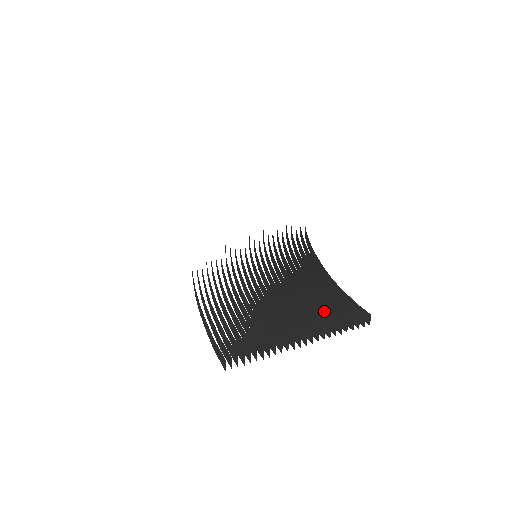
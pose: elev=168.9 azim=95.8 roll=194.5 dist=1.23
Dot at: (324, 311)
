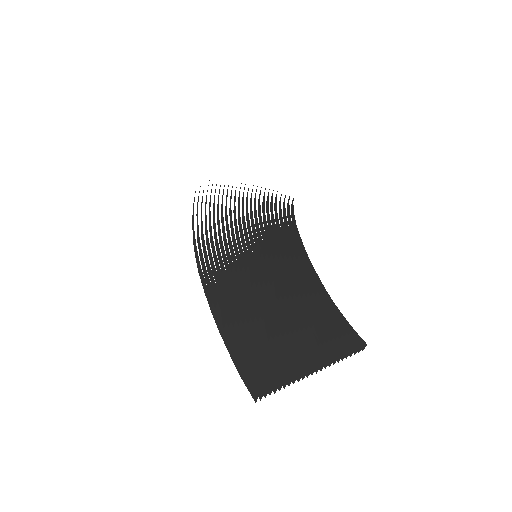
Dot at: (327, 335)
